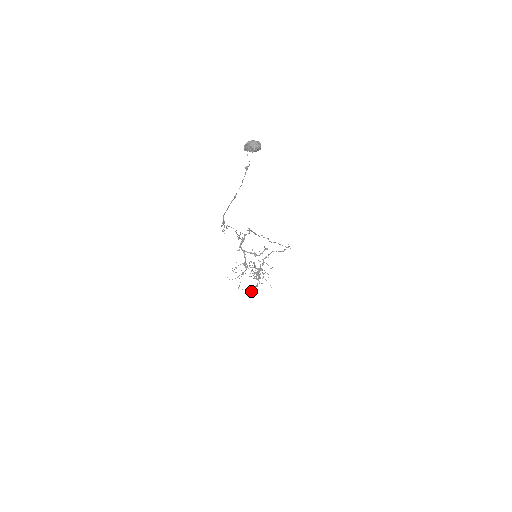
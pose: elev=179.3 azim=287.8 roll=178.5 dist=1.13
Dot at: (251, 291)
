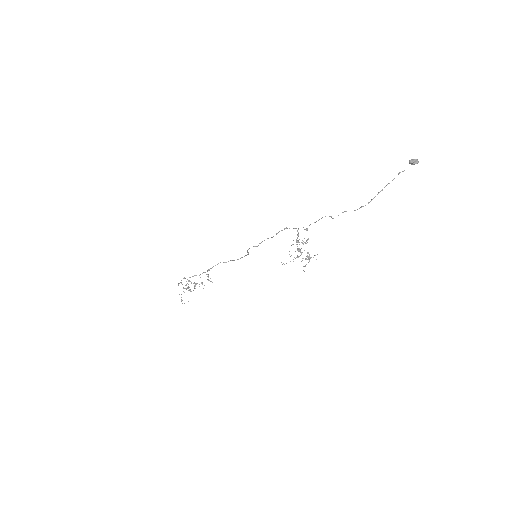
Dot at: occluded
